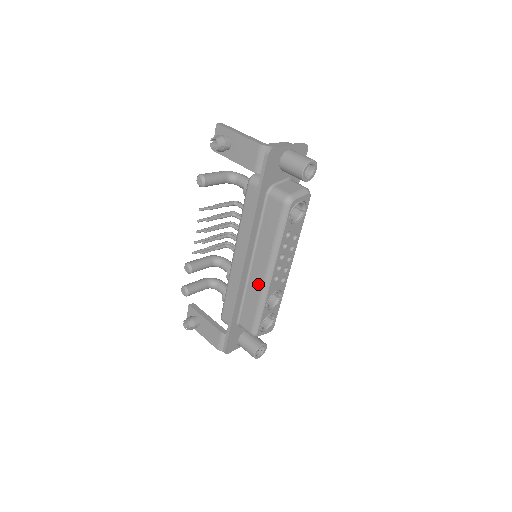
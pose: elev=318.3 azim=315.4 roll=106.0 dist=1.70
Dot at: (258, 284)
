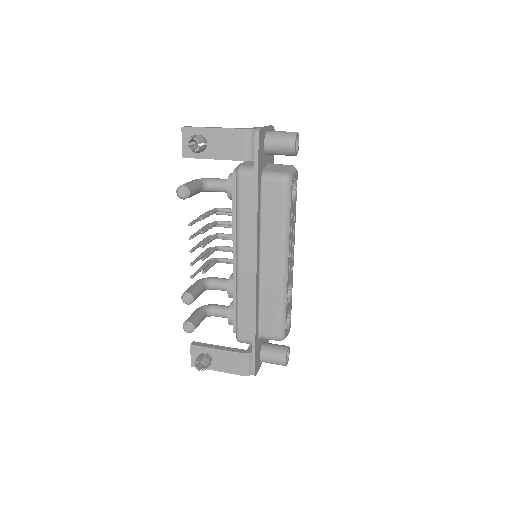
Dot at: (274, 280)
